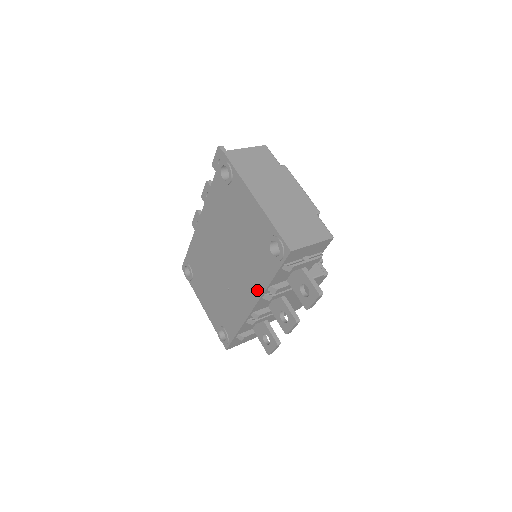
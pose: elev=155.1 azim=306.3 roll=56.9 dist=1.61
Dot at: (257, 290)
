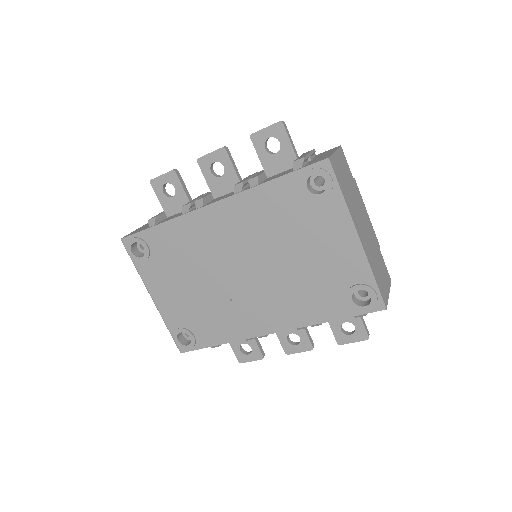
Dot at: (294, 320)
